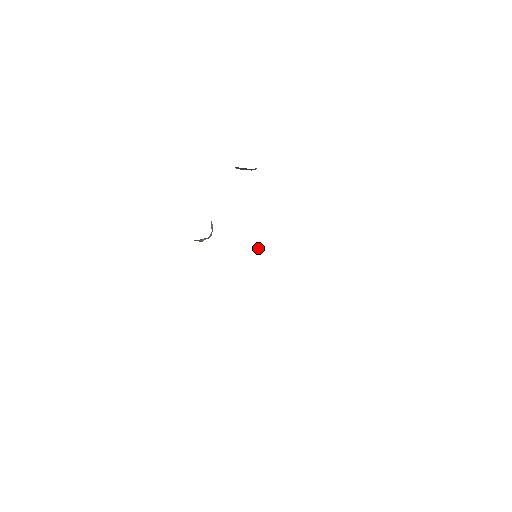
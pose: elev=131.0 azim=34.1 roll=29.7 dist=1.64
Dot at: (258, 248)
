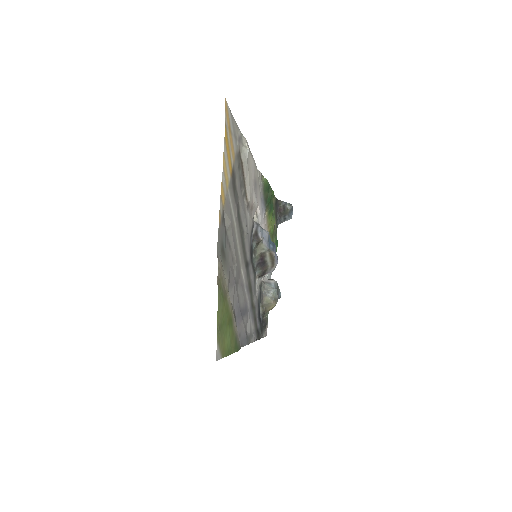
Dot at: (260, 248)
